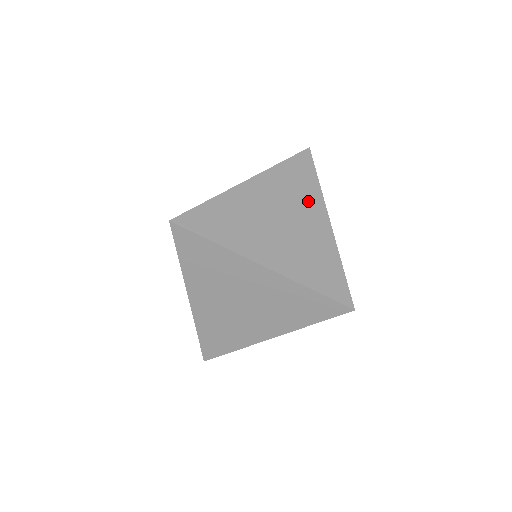
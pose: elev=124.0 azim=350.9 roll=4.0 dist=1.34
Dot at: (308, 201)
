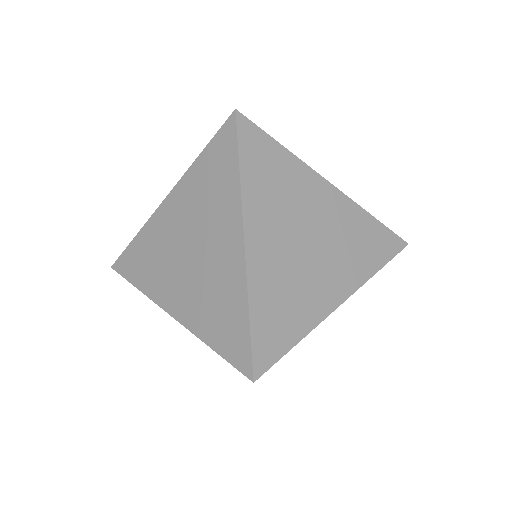
Dot at: (350, 266)
